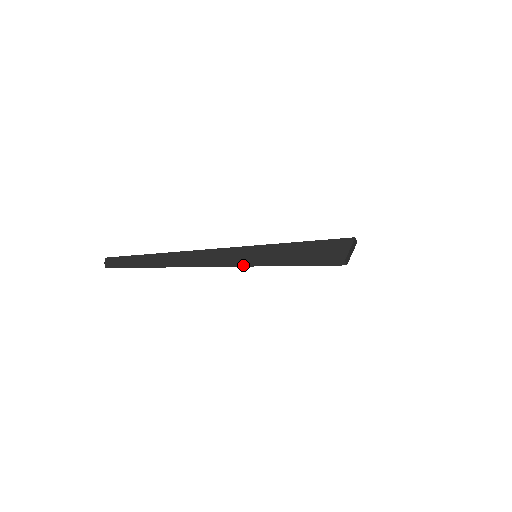
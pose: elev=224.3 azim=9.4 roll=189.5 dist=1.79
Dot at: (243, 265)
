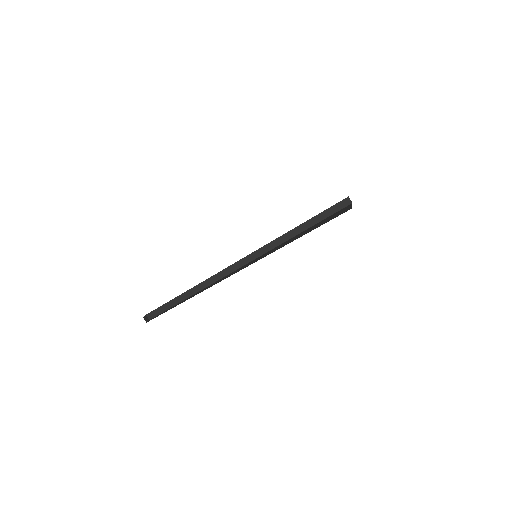
Dot at: (249, 260)
